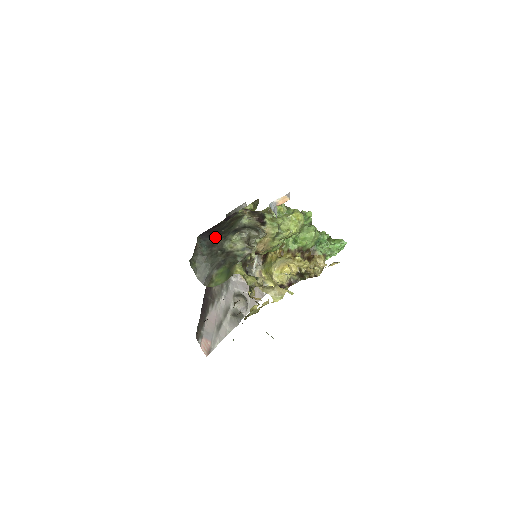
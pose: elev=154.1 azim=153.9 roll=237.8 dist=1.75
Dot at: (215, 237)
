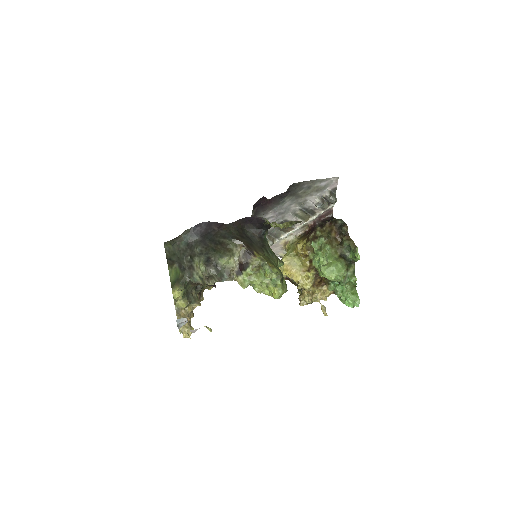
Dot at: (199, 242)
